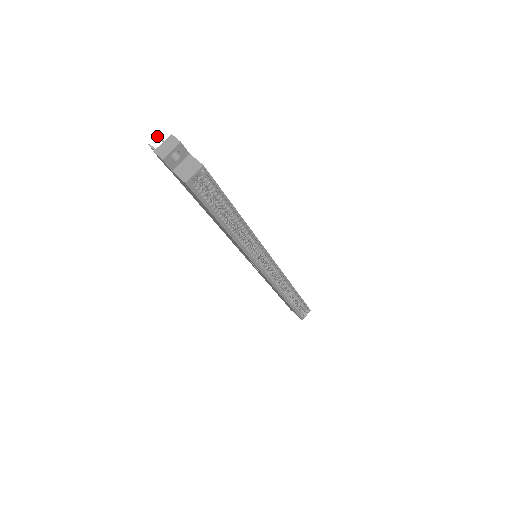
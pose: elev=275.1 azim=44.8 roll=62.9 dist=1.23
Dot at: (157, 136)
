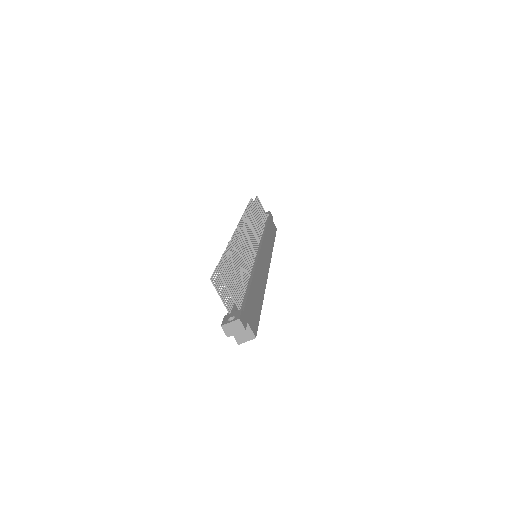
Dot at: occluded
